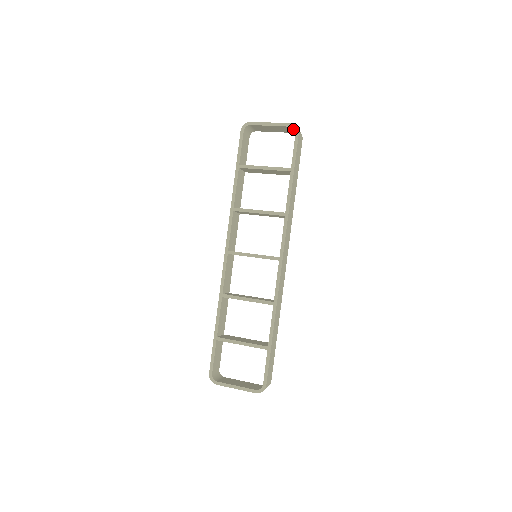
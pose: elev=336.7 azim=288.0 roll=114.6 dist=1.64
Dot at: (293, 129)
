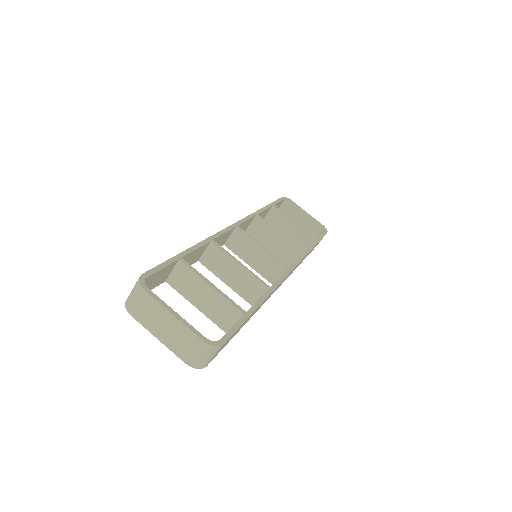
Dot at: (196, 355)
